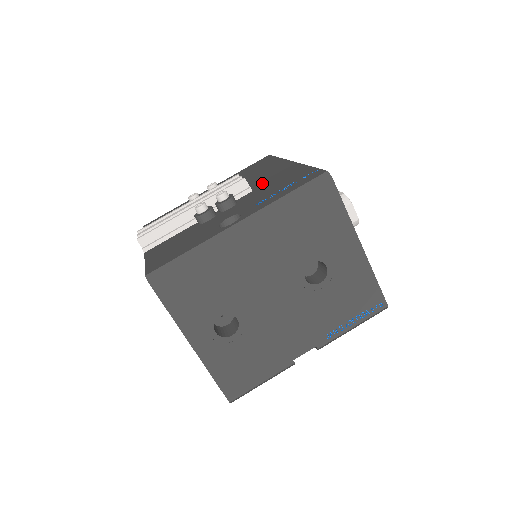
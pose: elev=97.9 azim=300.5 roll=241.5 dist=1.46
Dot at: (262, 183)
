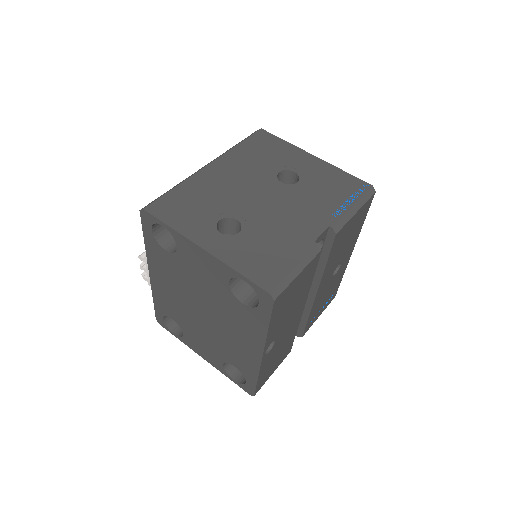
Dot at: occluded
